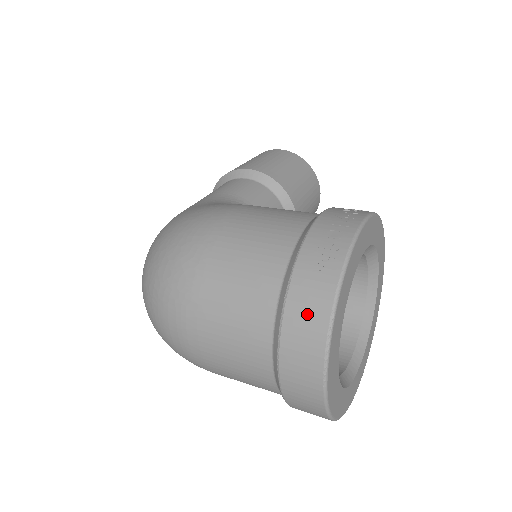
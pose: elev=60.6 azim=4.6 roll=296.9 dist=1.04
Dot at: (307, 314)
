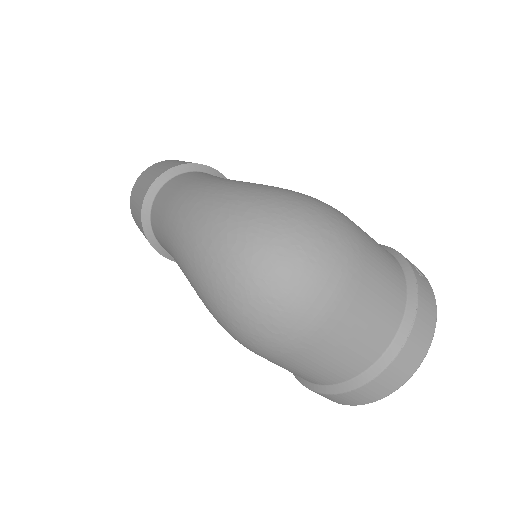
Dot at: (428, 308)
